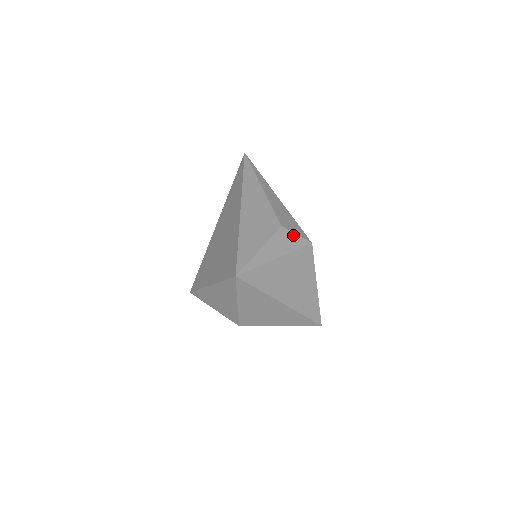
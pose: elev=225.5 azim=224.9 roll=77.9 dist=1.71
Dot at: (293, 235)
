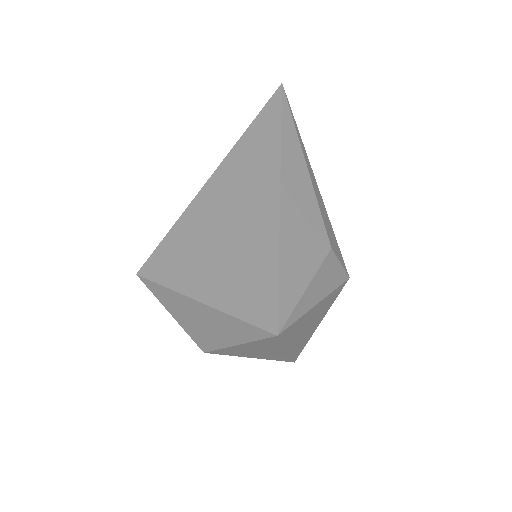
Dot at: (338, 264)
